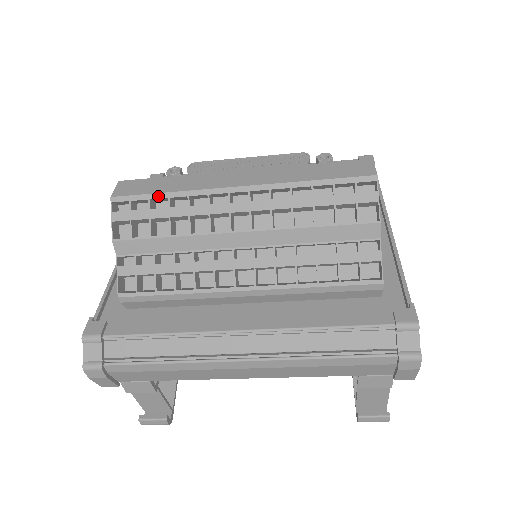
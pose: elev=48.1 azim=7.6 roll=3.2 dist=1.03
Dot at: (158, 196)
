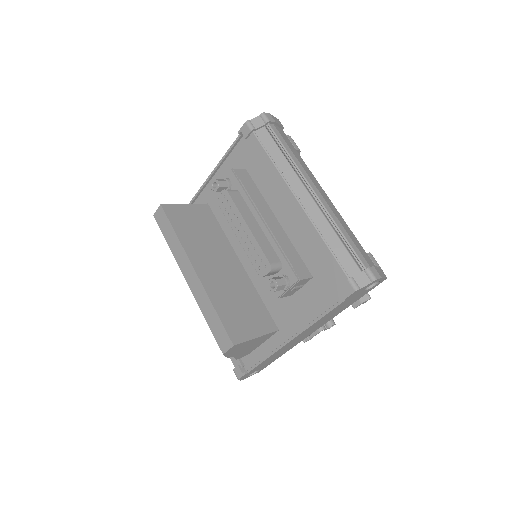
Dot at: occluded
